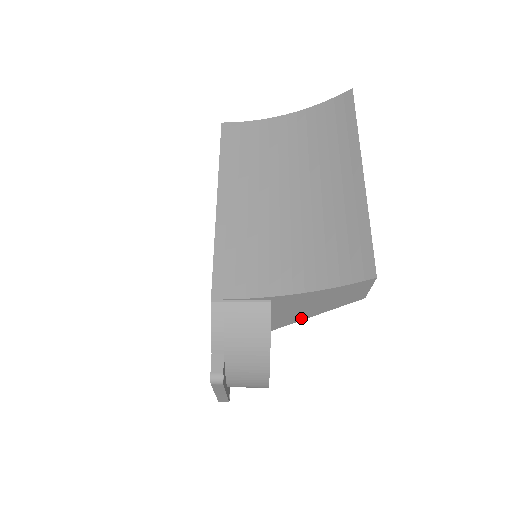
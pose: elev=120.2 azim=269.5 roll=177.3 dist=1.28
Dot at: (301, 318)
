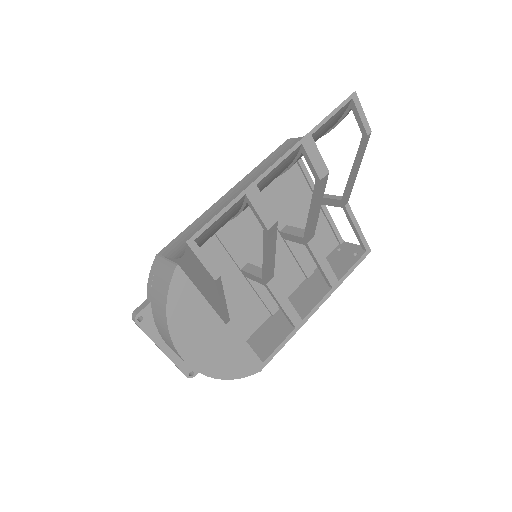
Dot at: (219, 306)
